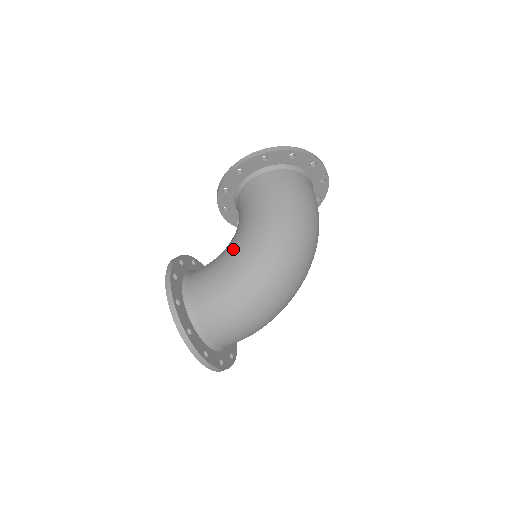
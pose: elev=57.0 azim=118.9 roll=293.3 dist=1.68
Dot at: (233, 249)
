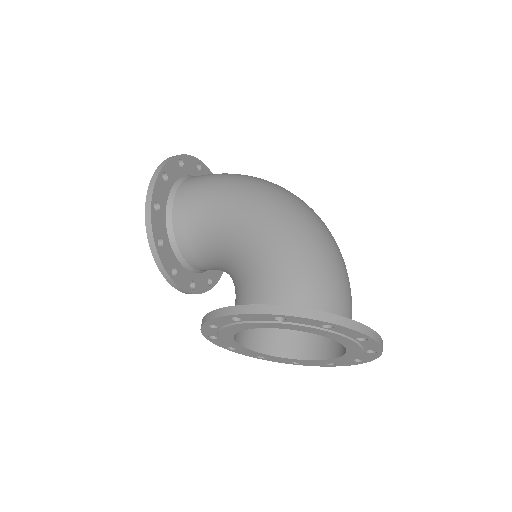
Dot at: (246, 238)
